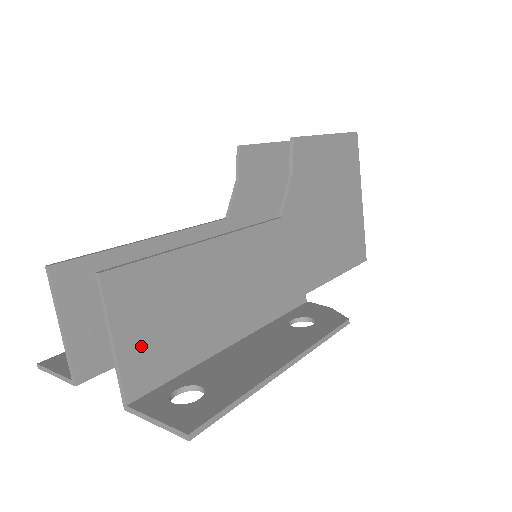
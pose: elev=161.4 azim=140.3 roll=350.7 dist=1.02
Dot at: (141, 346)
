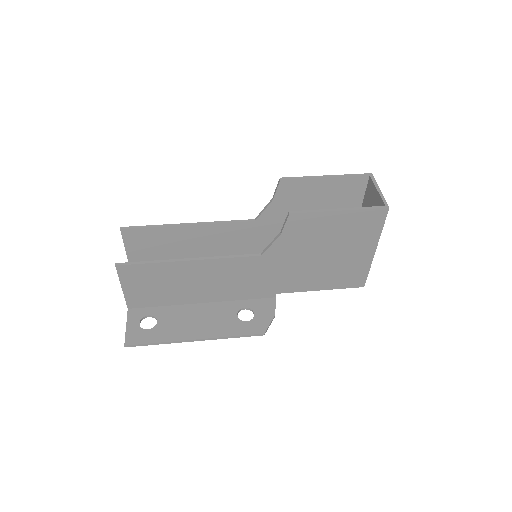
Dot at: (138, 292)
